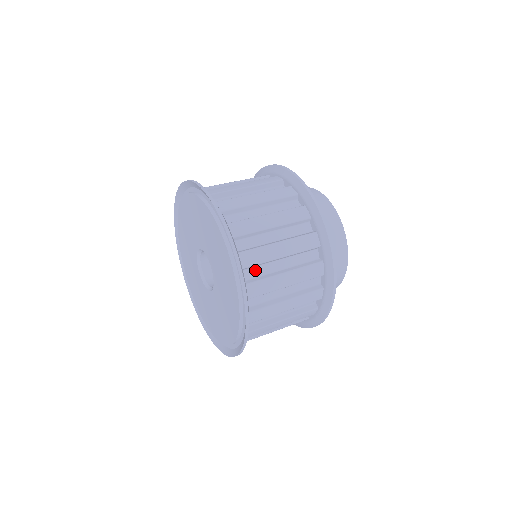
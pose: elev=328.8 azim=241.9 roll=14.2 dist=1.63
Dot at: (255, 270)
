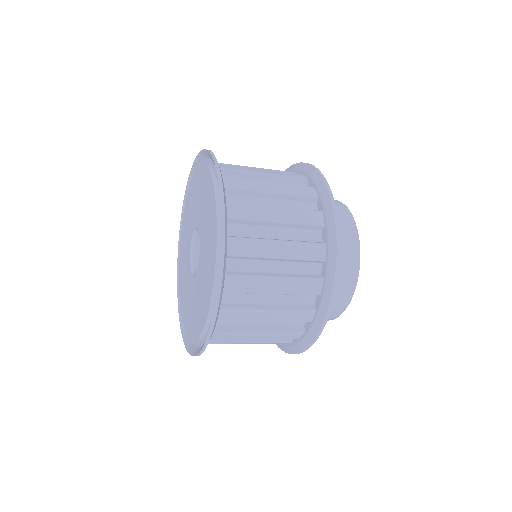
Dot at: (243, 229)
